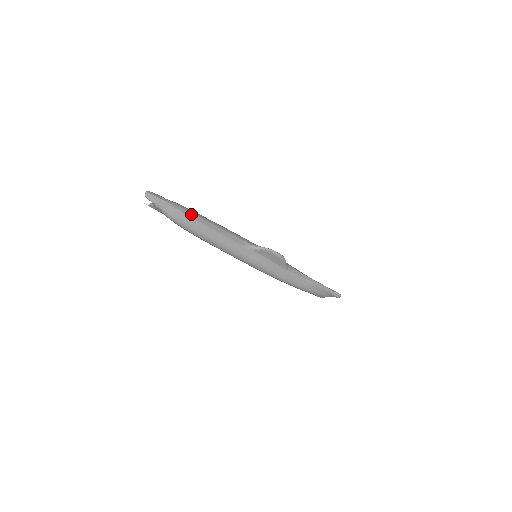
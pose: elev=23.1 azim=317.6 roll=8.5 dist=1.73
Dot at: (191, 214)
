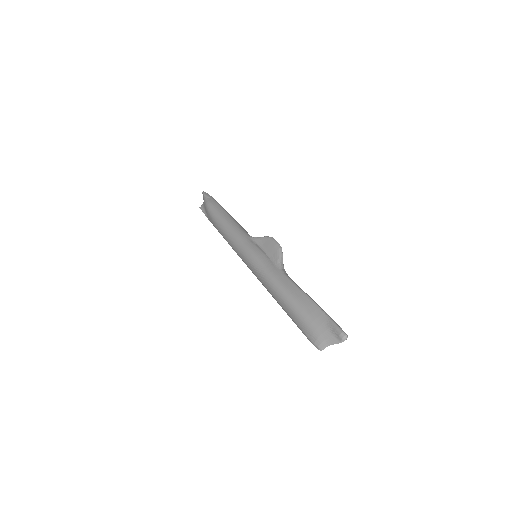
Dot at: occluded
